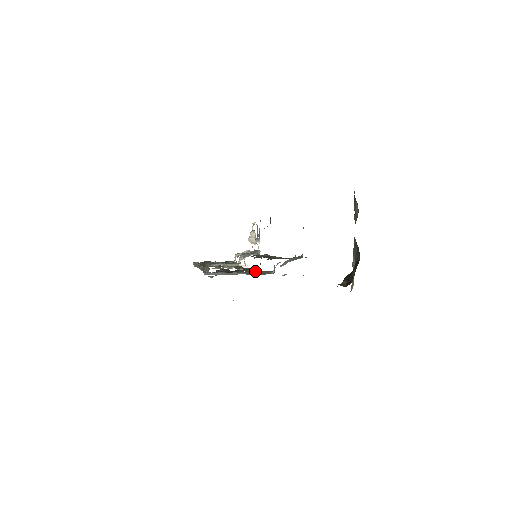
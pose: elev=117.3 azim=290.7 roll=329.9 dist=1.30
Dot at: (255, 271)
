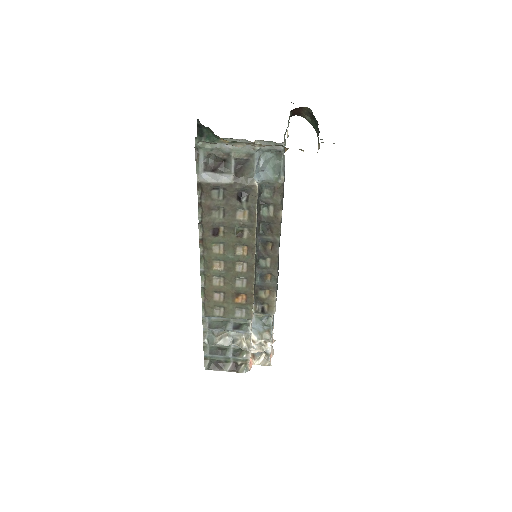
Dot at: (238, 166)
